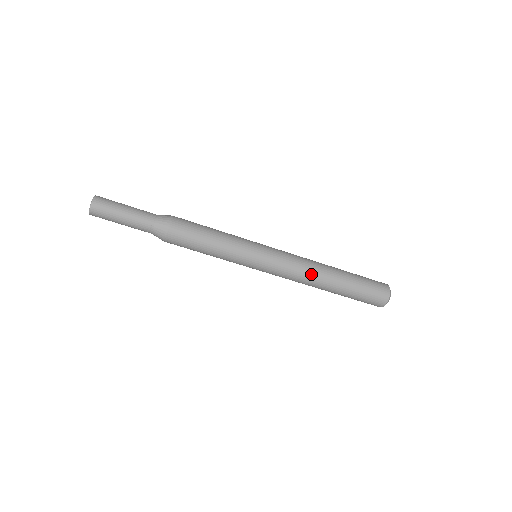
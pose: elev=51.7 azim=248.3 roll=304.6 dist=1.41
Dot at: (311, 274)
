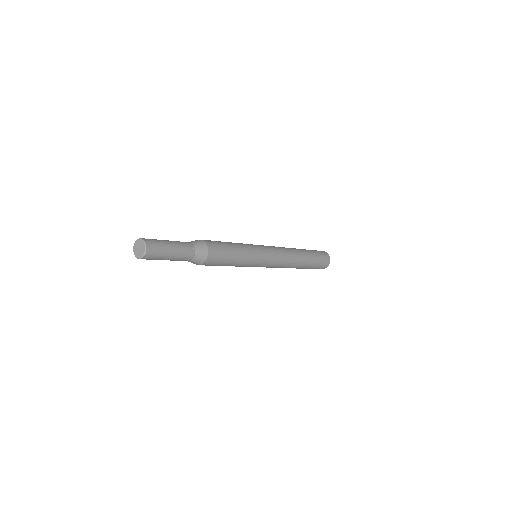
Dot at: (289, 267)
